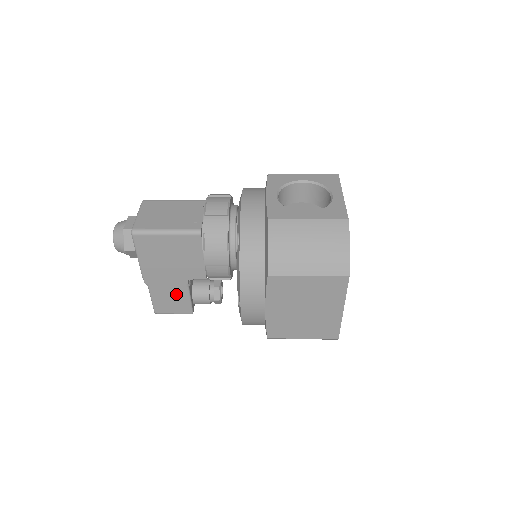
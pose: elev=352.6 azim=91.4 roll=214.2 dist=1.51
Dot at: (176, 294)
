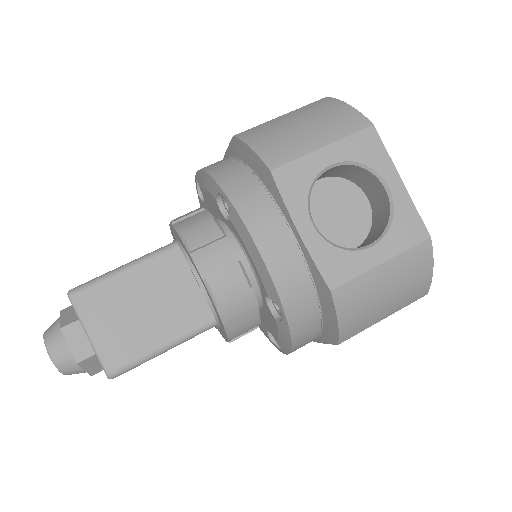
Dot at: occluded
